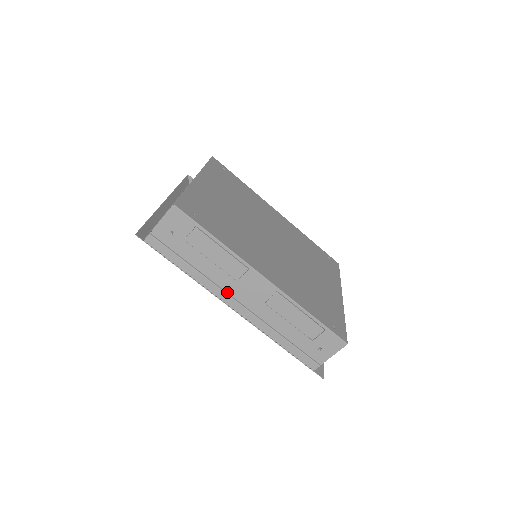
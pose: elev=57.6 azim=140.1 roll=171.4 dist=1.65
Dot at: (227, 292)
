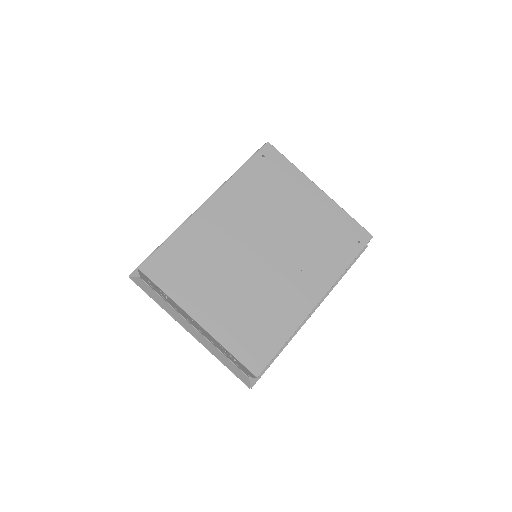
Dot at: occluded
